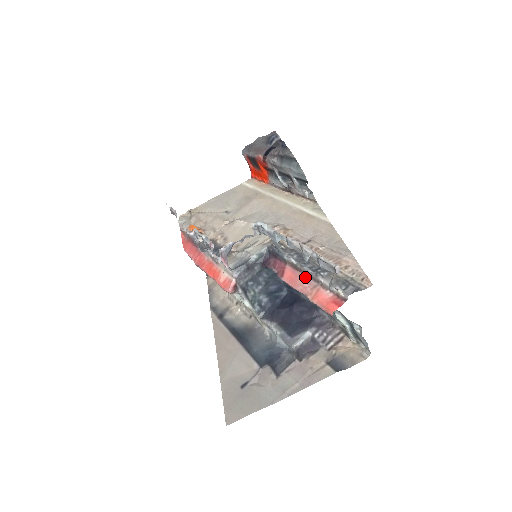
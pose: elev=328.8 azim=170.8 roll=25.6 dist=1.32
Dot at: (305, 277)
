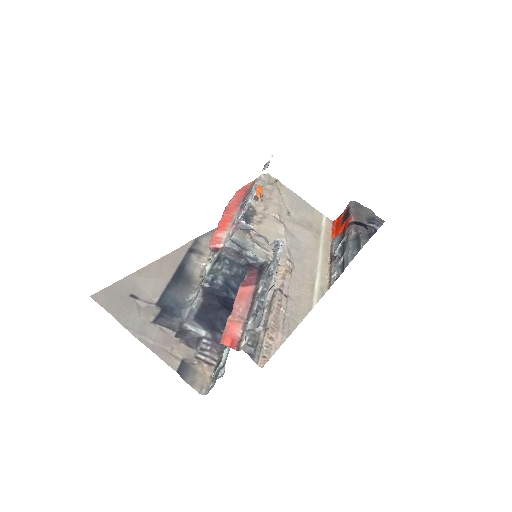
Dot at: (249, 306)
